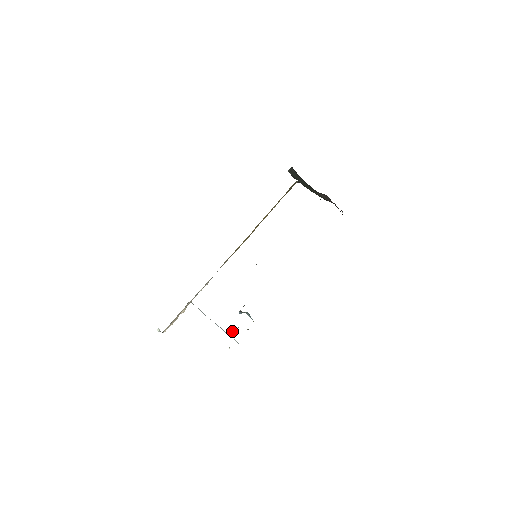
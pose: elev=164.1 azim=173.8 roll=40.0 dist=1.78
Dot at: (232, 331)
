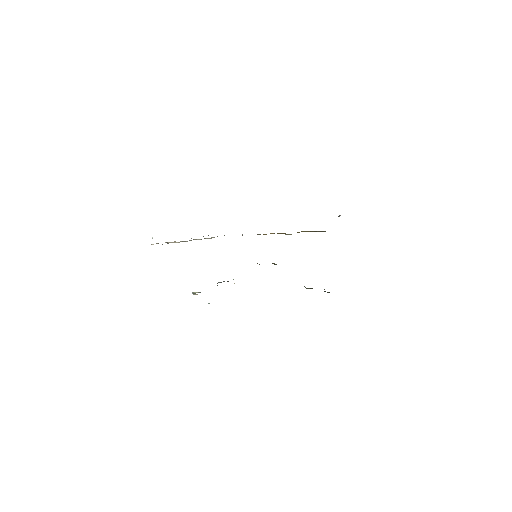
Dot at: (195, 292)
